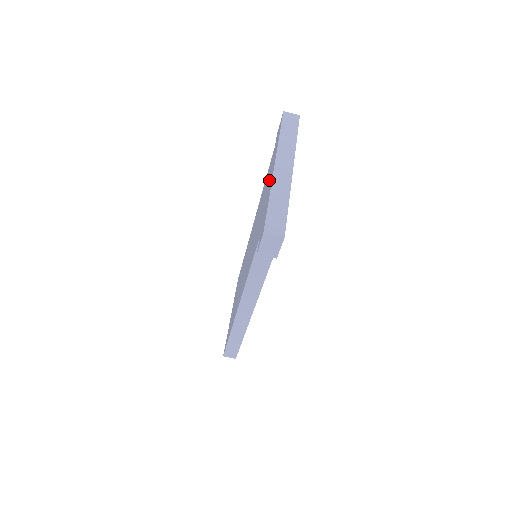
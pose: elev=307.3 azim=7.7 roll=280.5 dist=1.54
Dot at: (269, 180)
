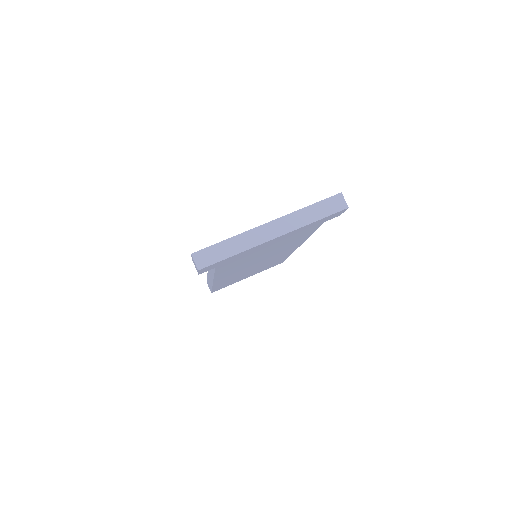
Dot at: occluded
